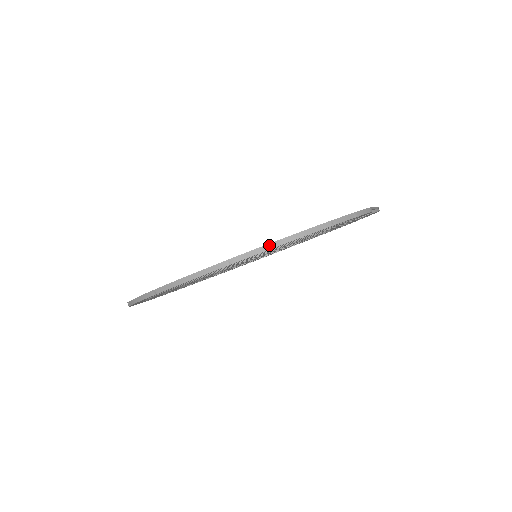
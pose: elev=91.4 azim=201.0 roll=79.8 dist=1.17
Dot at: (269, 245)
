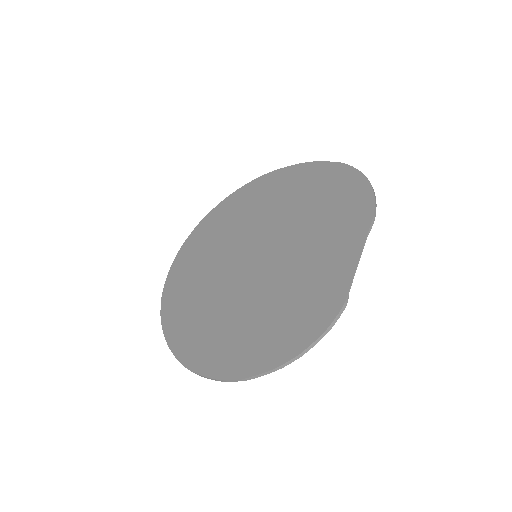
Dot at: (251, 377)
